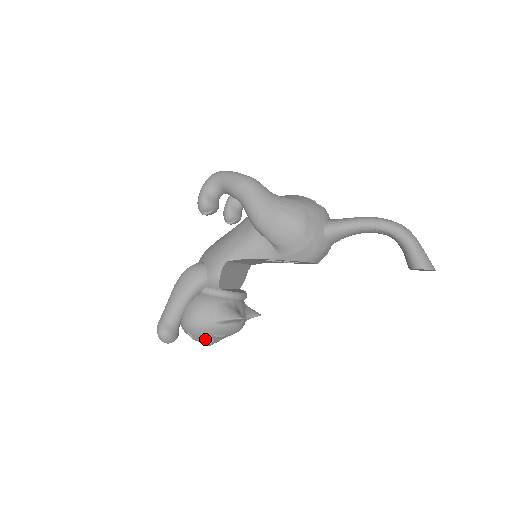
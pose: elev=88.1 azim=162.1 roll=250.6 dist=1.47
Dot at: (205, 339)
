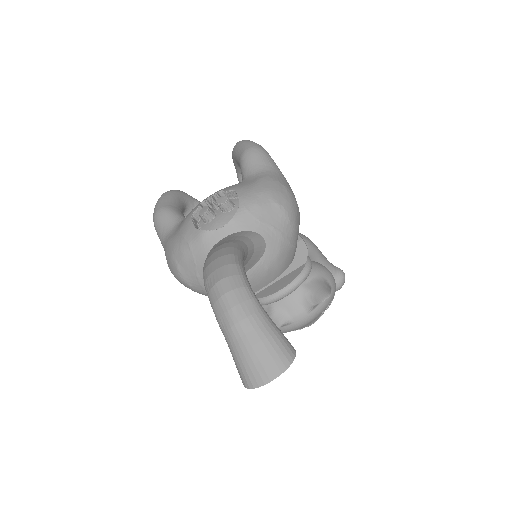
Dot at: occluded
